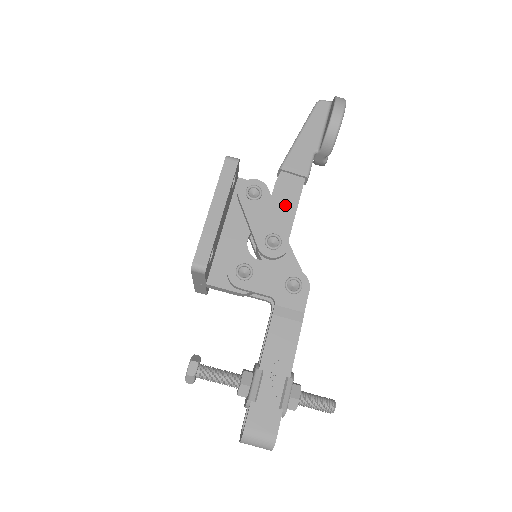
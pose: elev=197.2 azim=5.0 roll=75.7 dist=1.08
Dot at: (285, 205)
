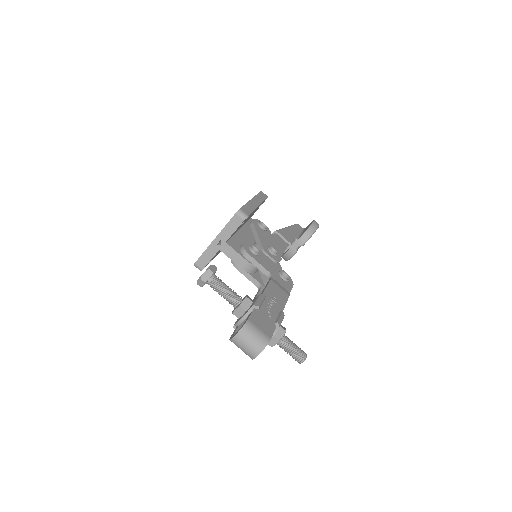
Dot at: (277, 246)
